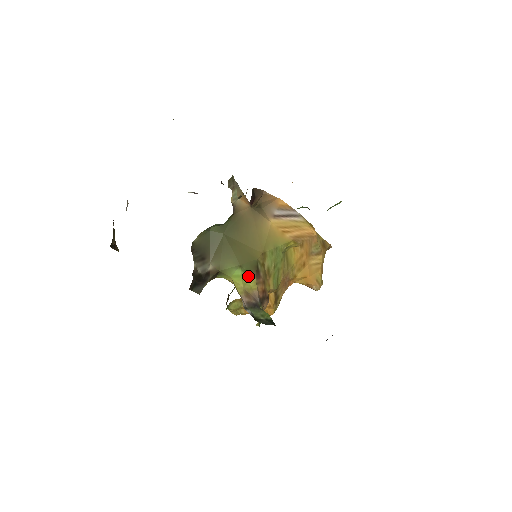
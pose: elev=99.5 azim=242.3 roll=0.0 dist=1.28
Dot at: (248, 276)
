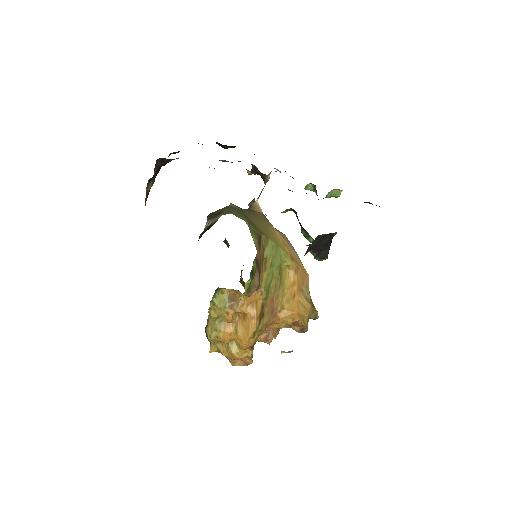
Dot at: (252, 234)
